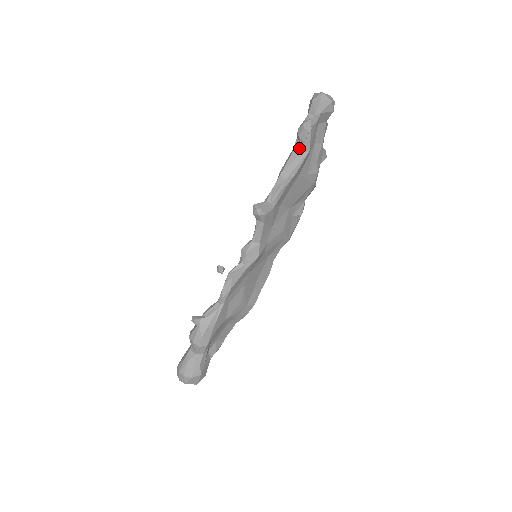
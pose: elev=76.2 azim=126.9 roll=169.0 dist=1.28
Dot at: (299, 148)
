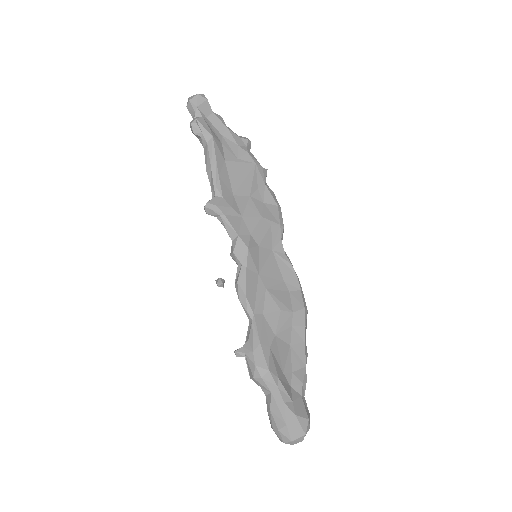
Dot at: (204, 142)
